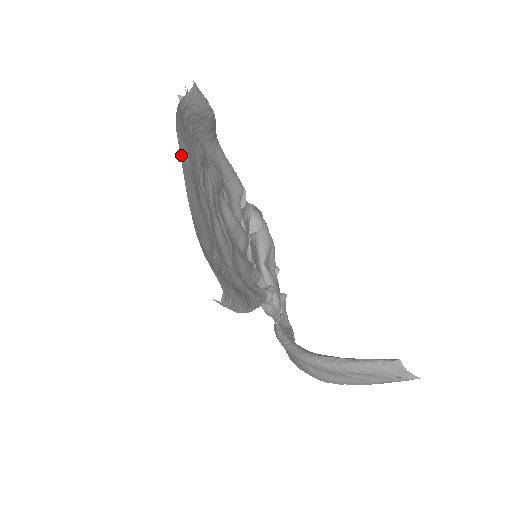
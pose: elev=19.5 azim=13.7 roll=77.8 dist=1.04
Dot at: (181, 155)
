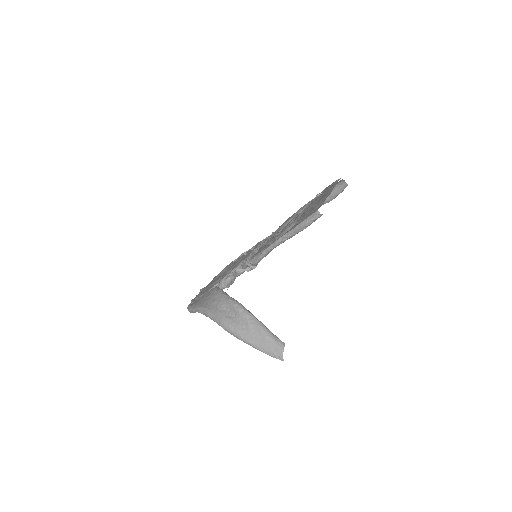
Dot at: occluded
